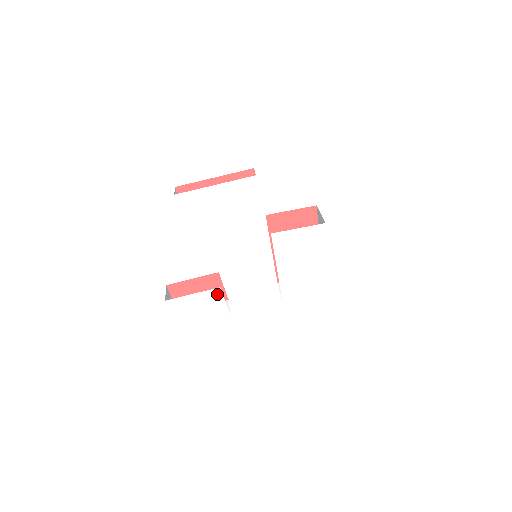
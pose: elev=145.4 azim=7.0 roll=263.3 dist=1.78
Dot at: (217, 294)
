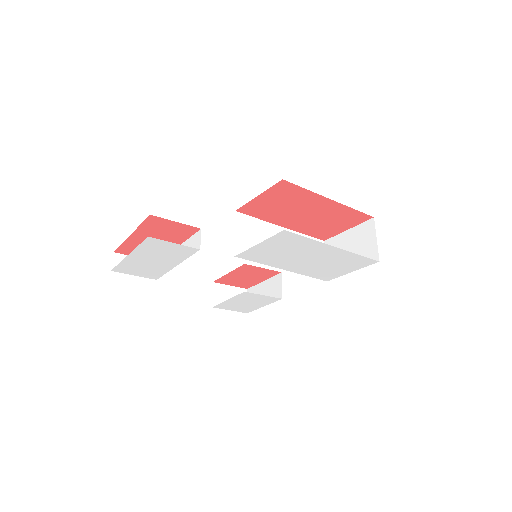
Dot at: (249, 294)
